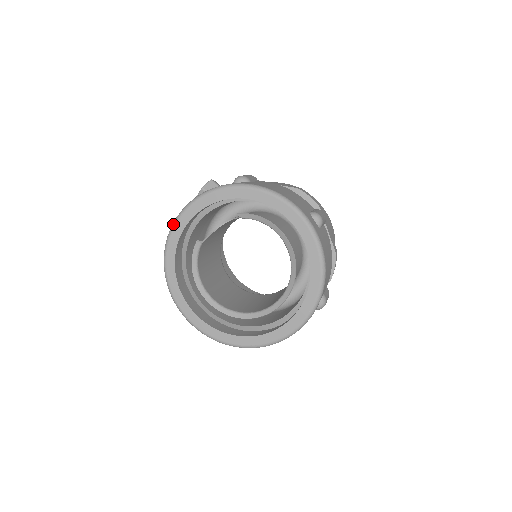
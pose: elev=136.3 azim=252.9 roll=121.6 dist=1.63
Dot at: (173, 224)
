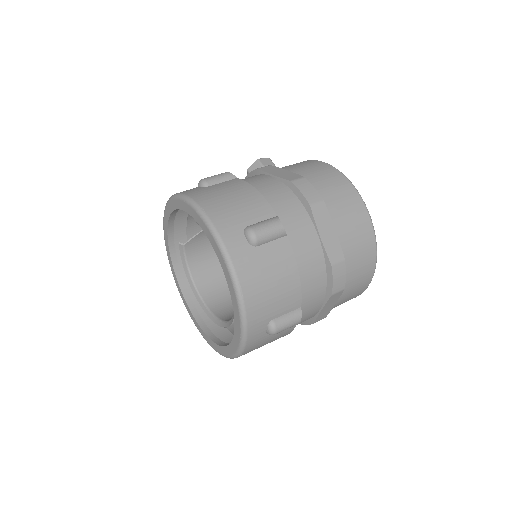
Dot at: (163, 226)
